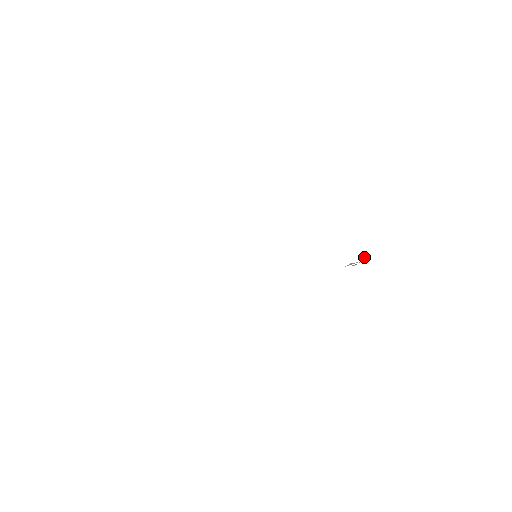
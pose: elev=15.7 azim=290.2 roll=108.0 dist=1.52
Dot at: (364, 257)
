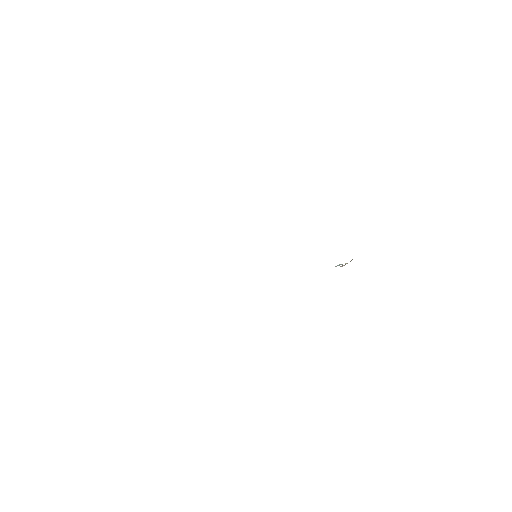
Dot at: occluded
